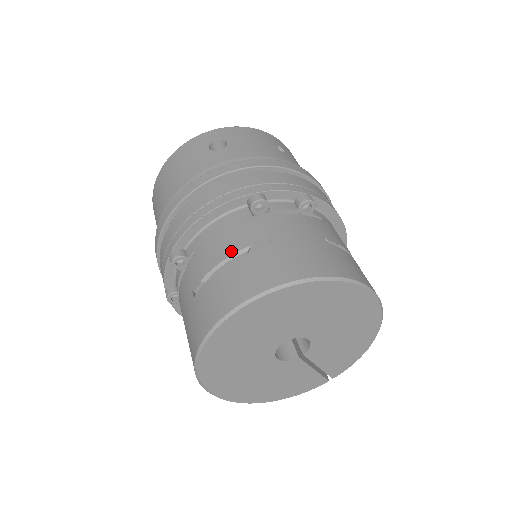
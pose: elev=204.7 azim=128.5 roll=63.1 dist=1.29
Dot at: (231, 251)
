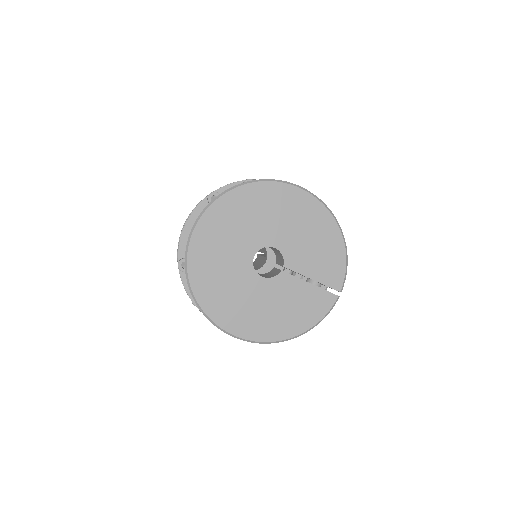
Dot at: occluded
